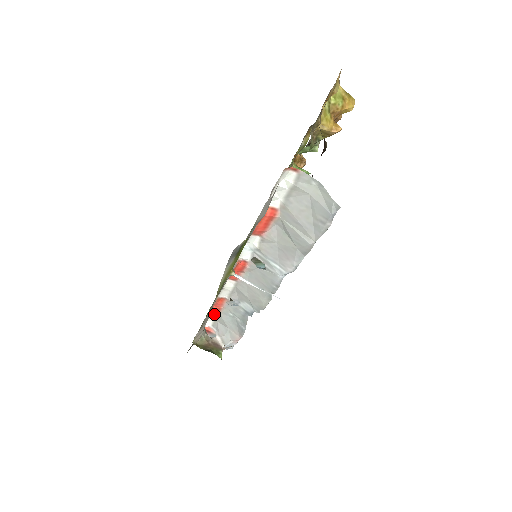
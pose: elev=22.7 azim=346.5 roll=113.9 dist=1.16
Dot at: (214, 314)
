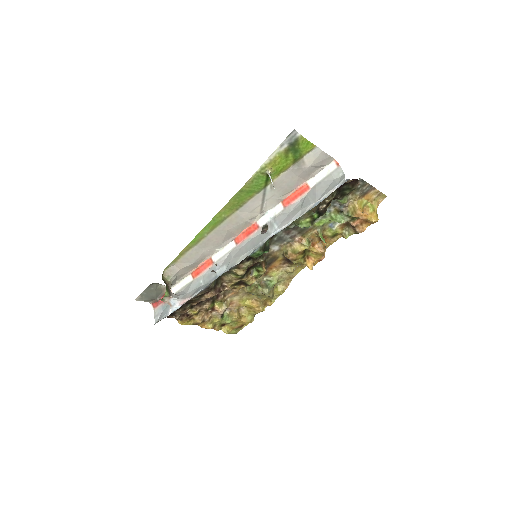
Dot at: (189, 280)
